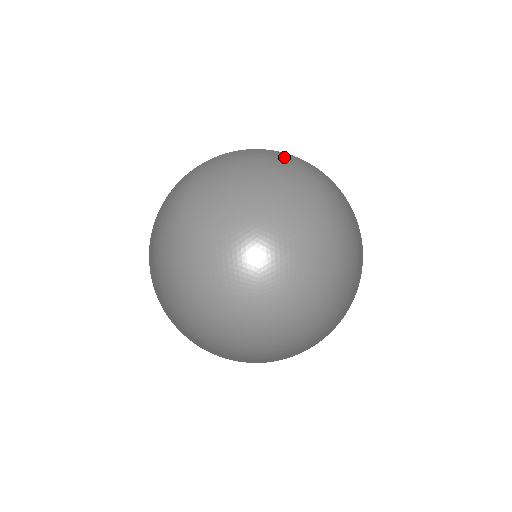
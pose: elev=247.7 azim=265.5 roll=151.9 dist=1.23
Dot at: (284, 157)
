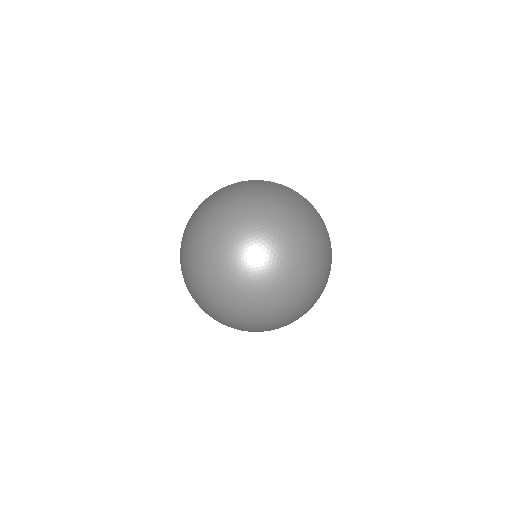
Dot at: occluded
